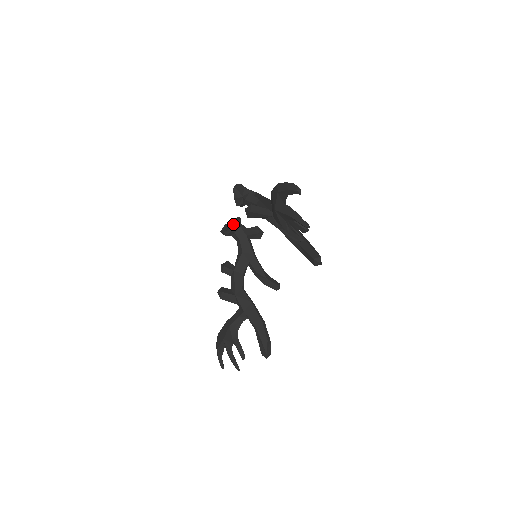
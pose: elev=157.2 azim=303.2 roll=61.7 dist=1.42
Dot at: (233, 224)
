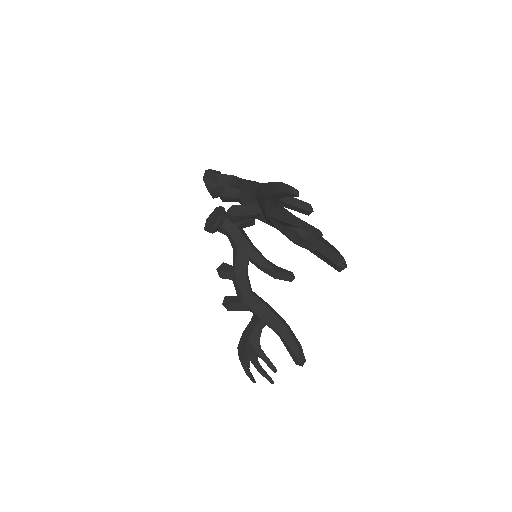
Dot at: (216, 217)
